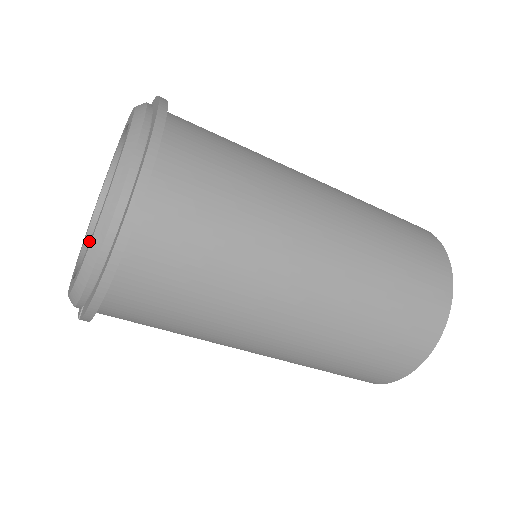
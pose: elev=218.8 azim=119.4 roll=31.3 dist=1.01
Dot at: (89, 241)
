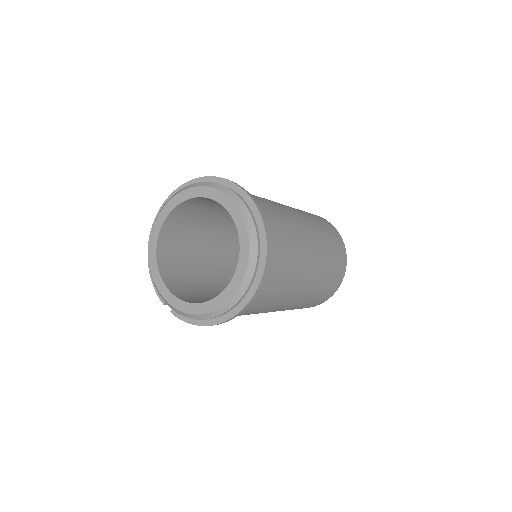
Dot at: (160, 241)
